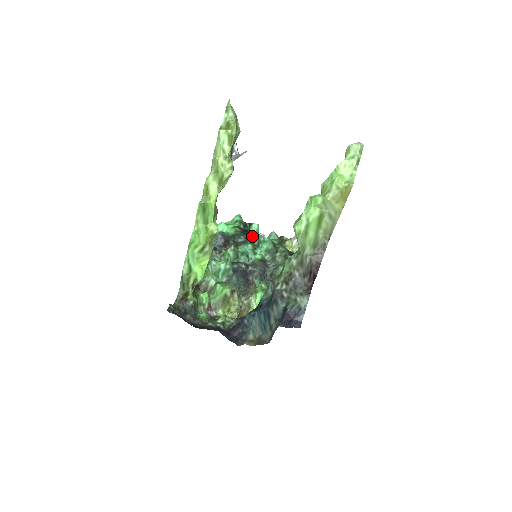
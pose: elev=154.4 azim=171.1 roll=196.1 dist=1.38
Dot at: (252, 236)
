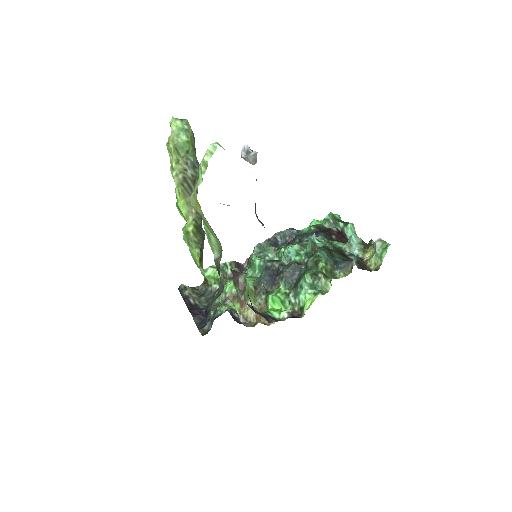
Dot at: (318, 236)
